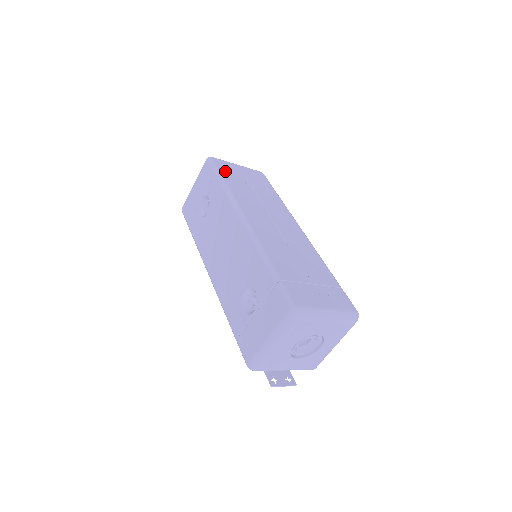
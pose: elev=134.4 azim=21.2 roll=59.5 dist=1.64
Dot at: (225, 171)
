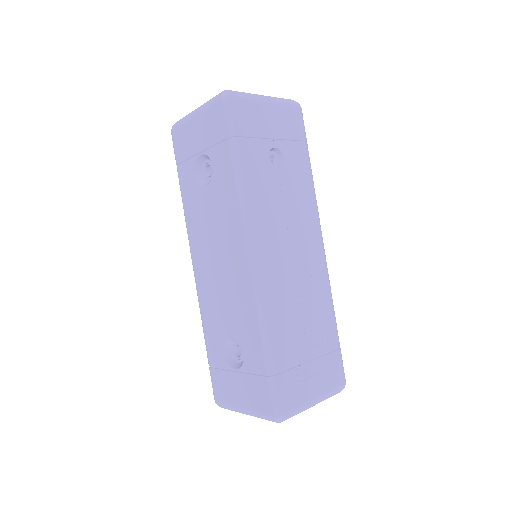
Dot at: (245, 133)
